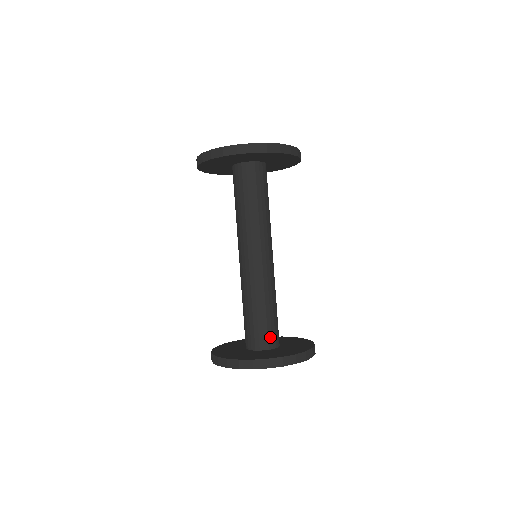
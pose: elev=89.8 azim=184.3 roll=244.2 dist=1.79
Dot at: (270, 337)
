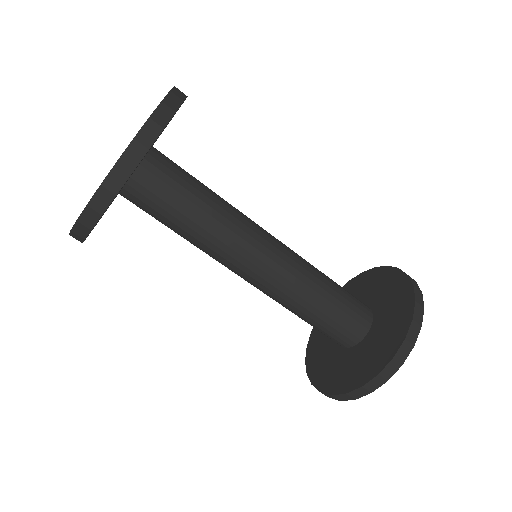
Dot at: (361, 307)
